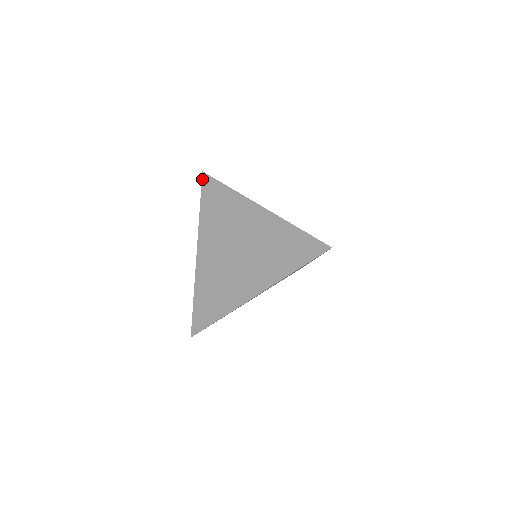
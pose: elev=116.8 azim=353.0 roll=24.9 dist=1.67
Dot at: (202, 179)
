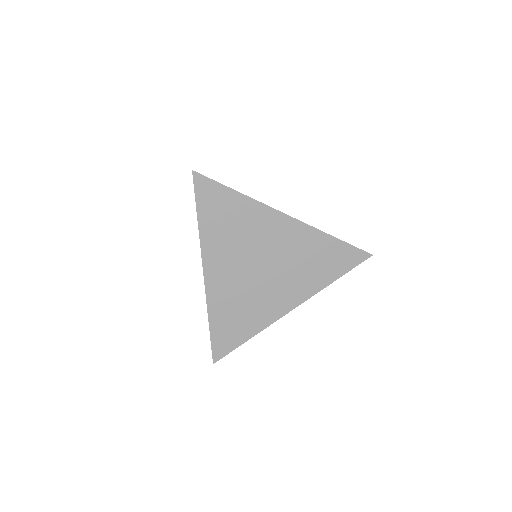
Dot at: (194, 181)
